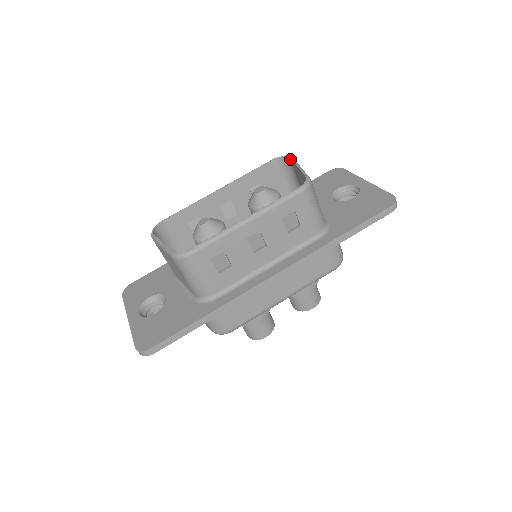
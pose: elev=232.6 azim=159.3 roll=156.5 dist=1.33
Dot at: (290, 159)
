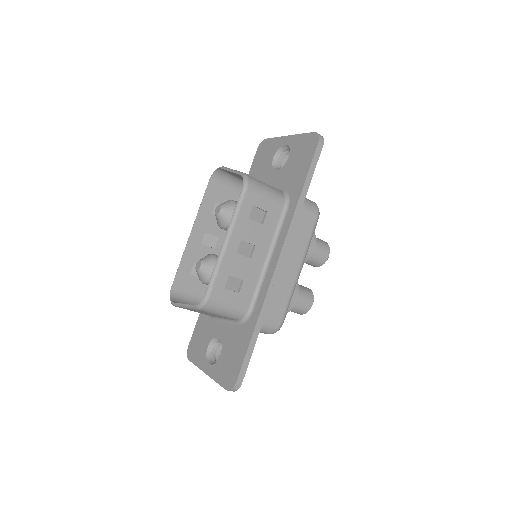
Dot at: (221, 169)
